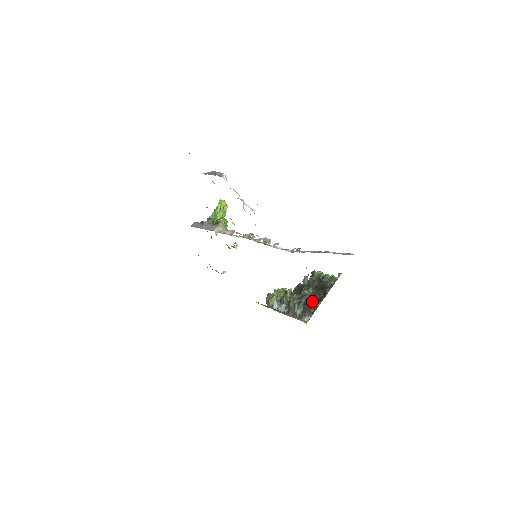
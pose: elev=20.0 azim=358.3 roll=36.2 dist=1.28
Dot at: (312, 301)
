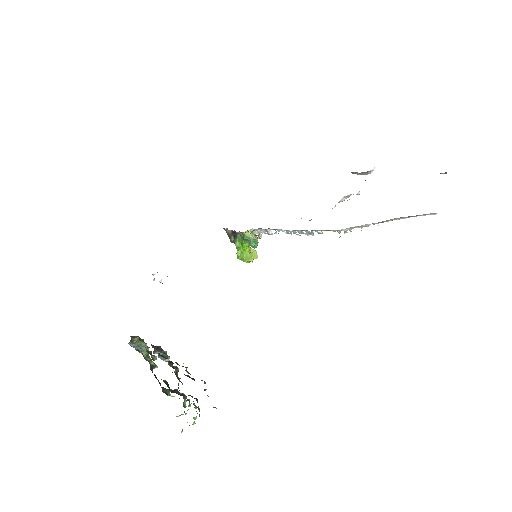
Dot at: occluded
